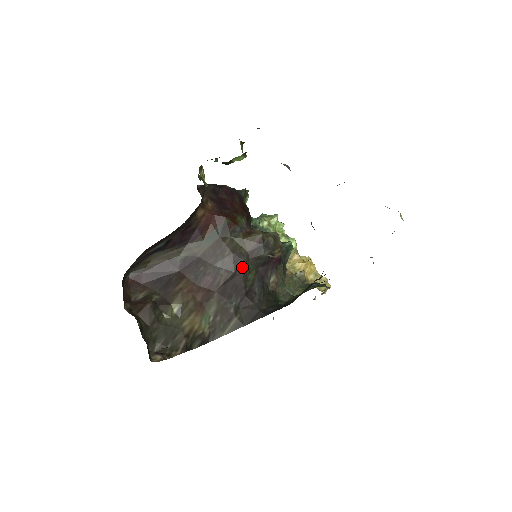
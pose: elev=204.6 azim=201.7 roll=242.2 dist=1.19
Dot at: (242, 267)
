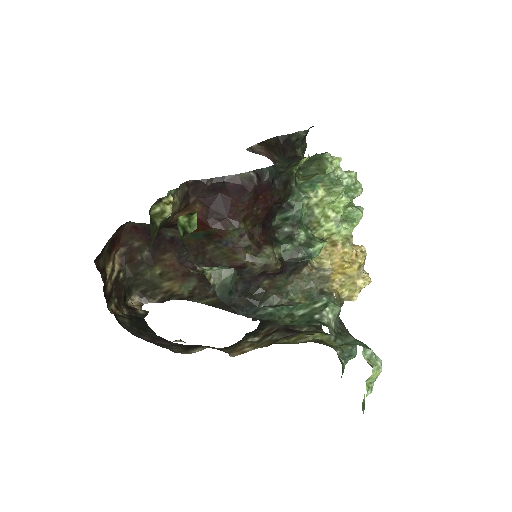
Dot at: occluded
